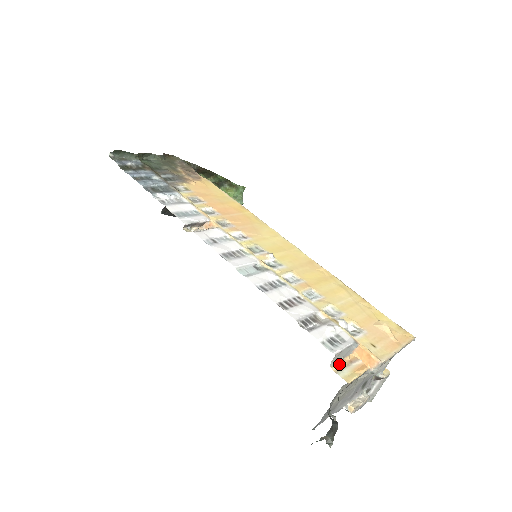
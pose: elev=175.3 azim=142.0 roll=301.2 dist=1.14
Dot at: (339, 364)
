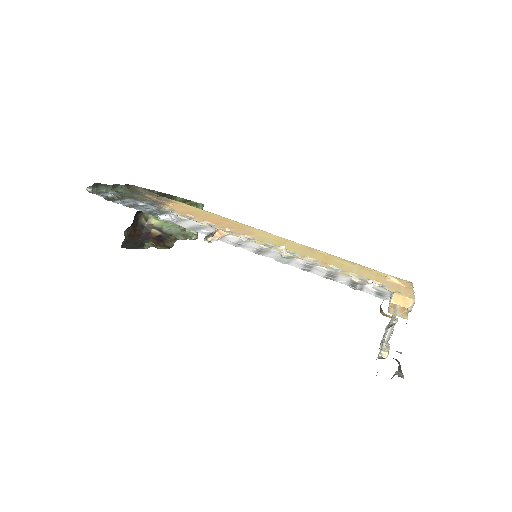
Dot at: (390, 310)
